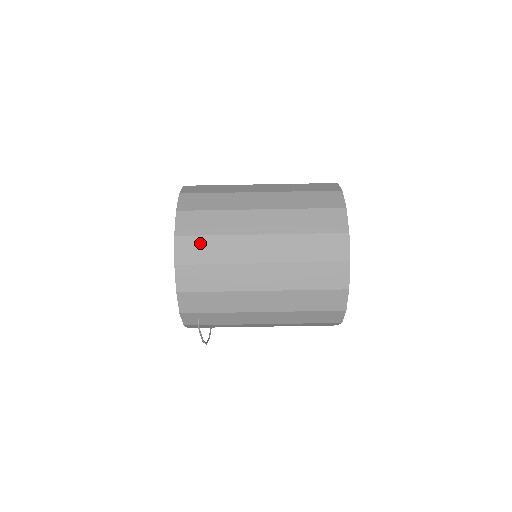
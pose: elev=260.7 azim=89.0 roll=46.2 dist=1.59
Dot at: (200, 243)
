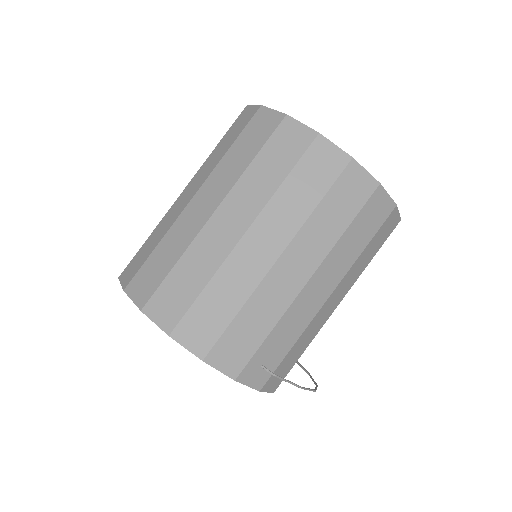
Dot at: (170, 288)
